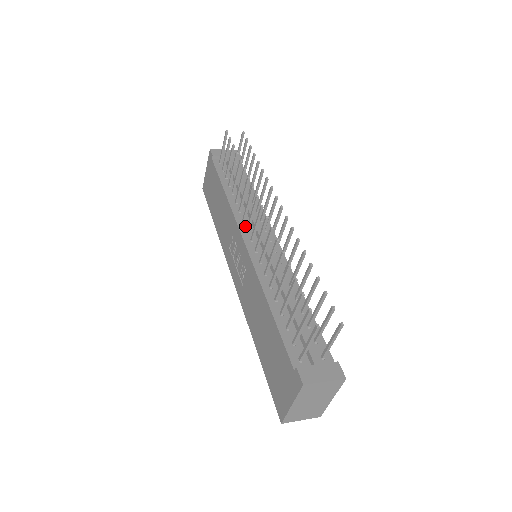
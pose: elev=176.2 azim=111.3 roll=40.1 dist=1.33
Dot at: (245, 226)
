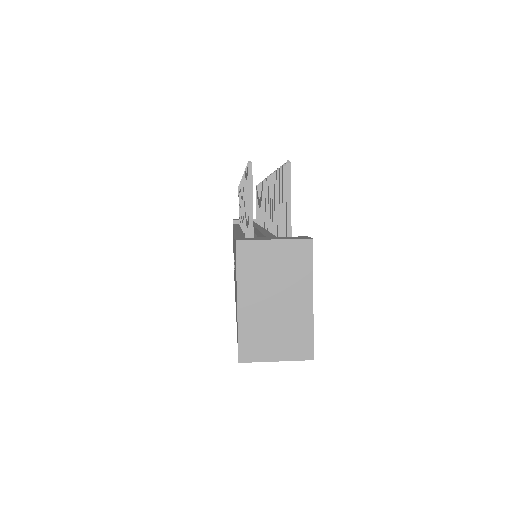
Dot at: occluded
